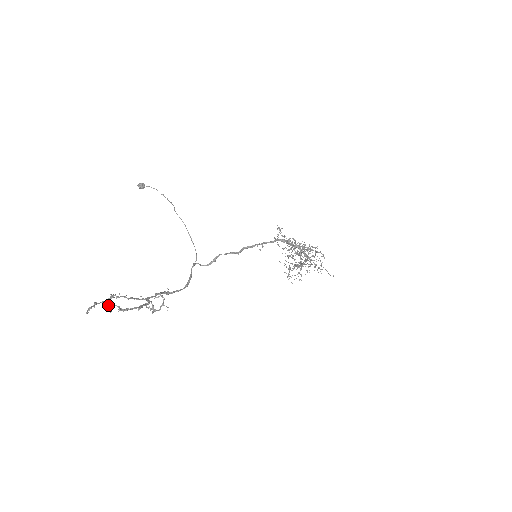
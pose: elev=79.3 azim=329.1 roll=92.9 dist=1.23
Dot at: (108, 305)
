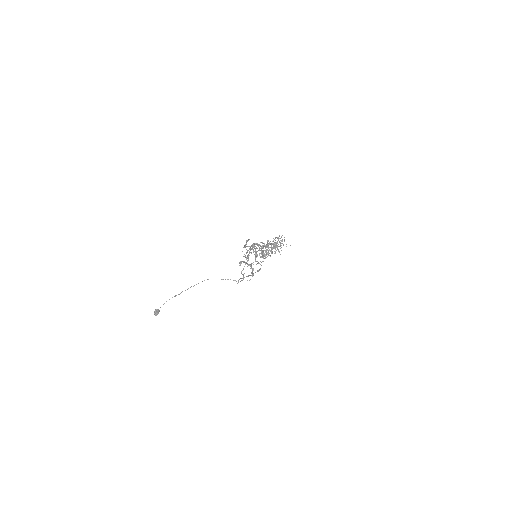
Dot at: occluded
